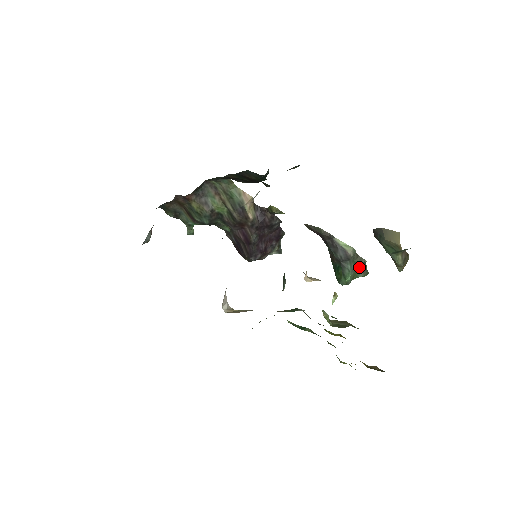
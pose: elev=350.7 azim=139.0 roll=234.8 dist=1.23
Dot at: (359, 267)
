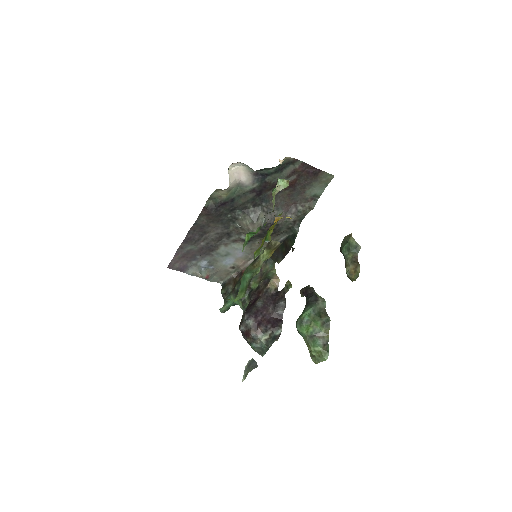
Dot at: (321, 319)
